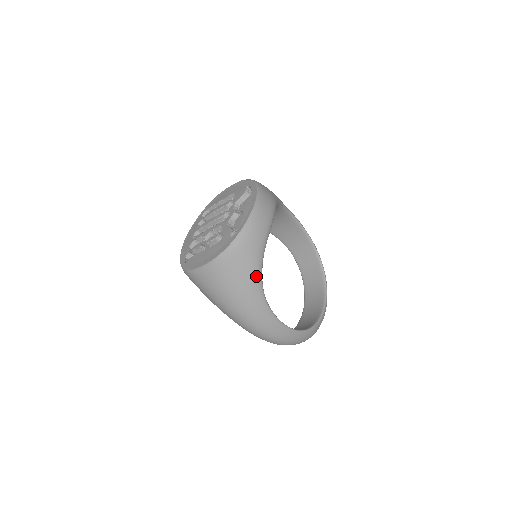
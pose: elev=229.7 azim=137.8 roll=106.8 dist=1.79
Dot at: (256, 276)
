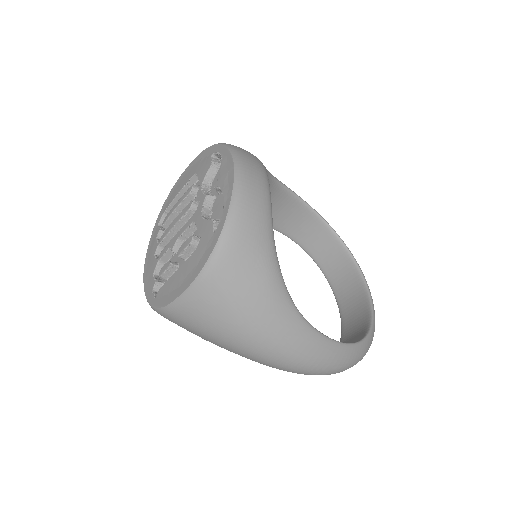
Dot at: (274, 280)
